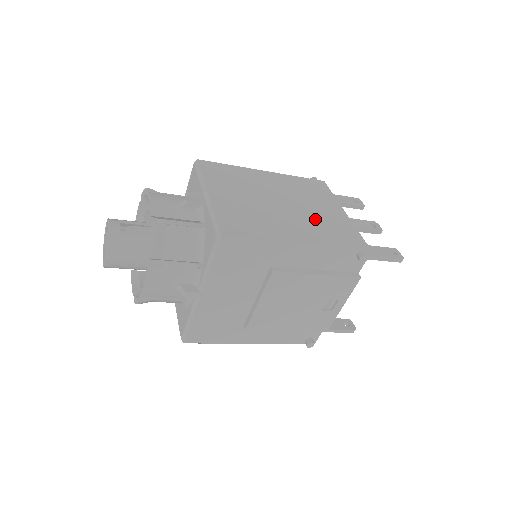
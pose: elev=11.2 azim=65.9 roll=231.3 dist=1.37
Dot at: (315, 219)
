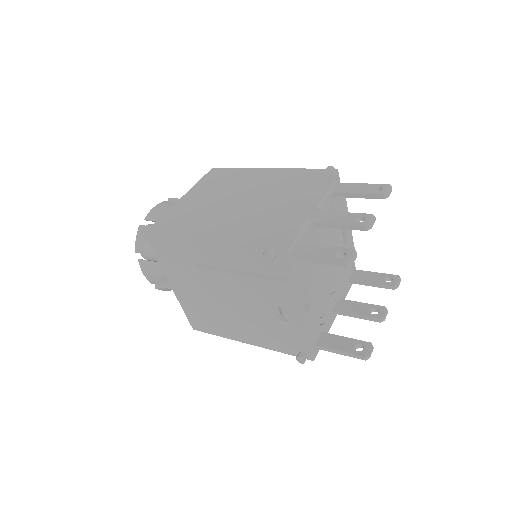
Dot at: (257, 215)
